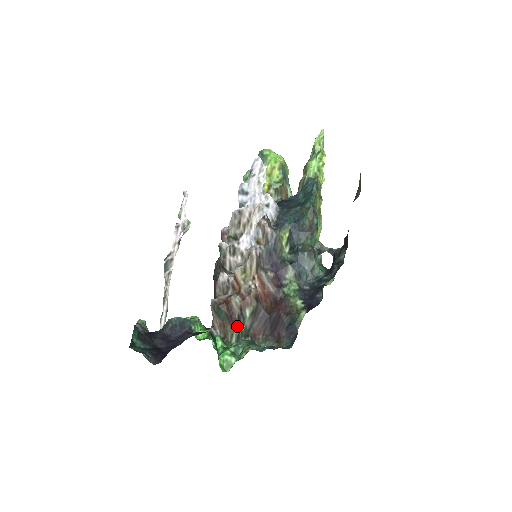
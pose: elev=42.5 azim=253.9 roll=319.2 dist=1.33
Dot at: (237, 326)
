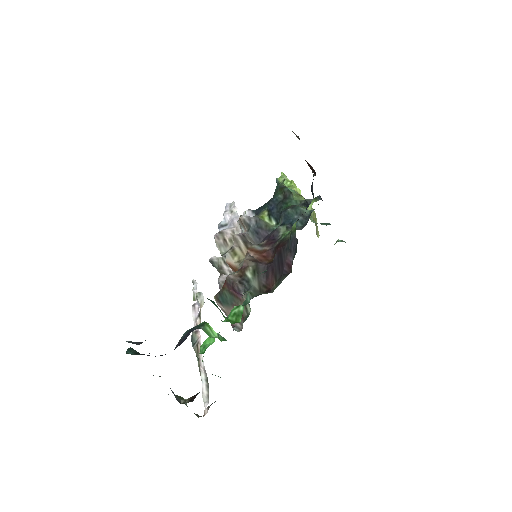
Dot at: (244, 293)
